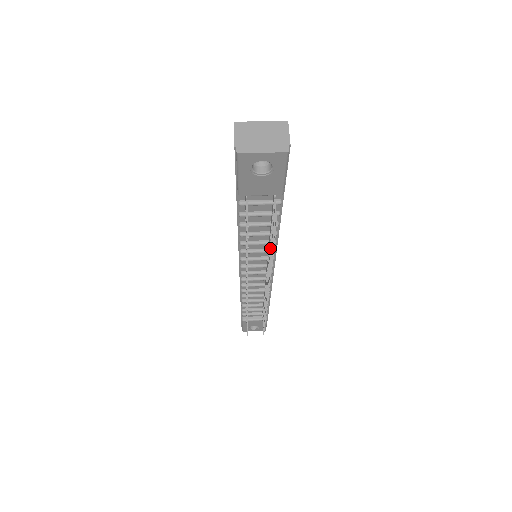
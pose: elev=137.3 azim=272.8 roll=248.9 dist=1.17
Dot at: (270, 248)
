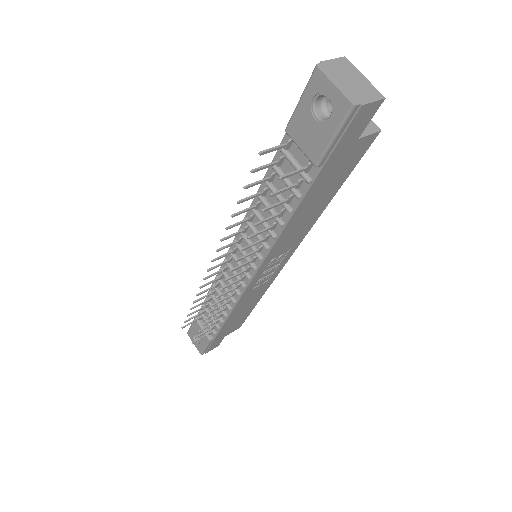
Dot at: (264, 229)
